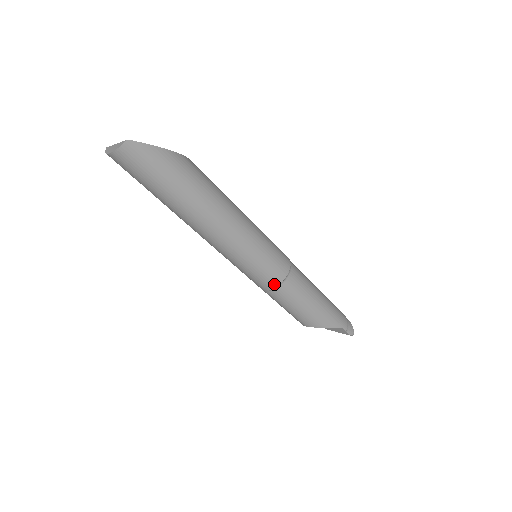
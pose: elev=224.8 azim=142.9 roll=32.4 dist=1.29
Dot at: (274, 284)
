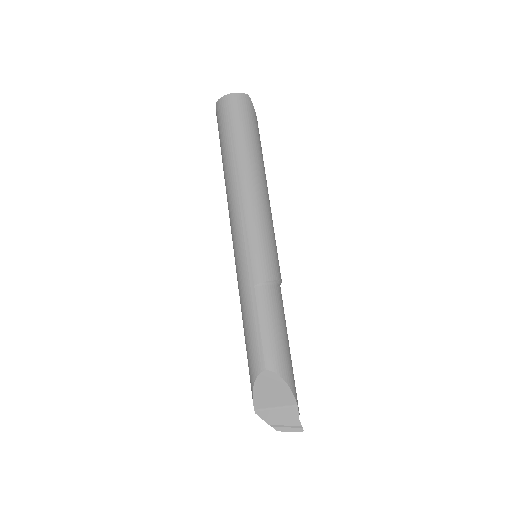
Dot at: (270, 276)
